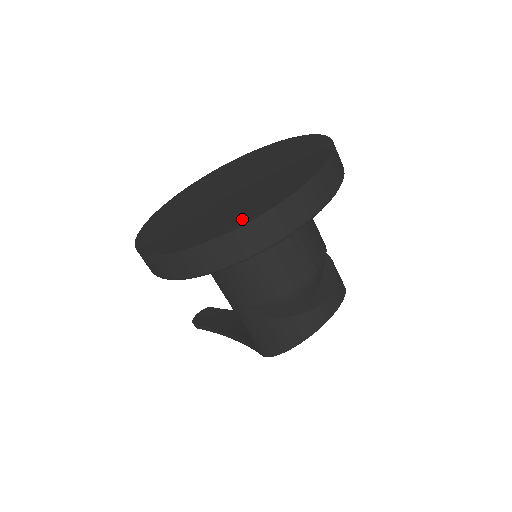
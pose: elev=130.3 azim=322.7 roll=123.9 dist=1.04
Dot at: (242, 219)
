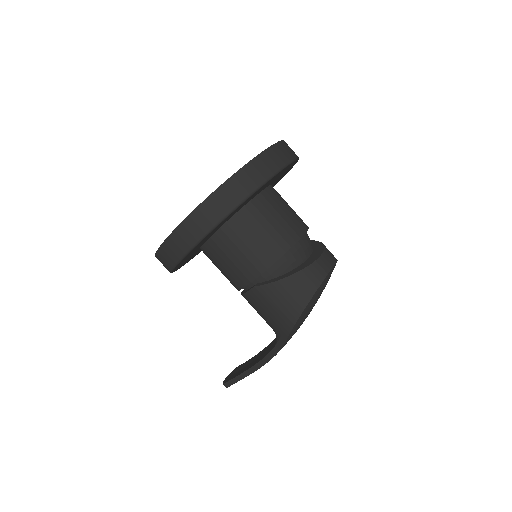
Dot at: occluded
